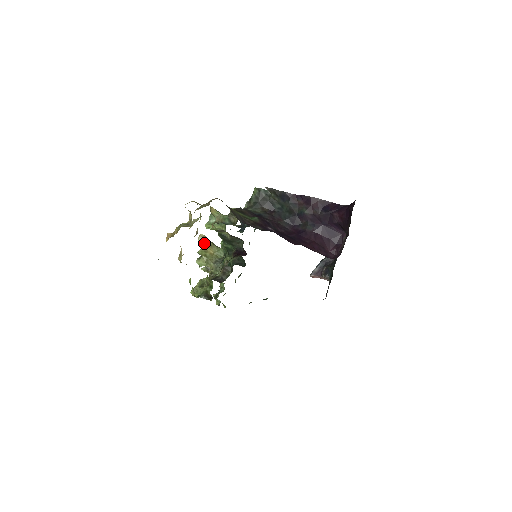
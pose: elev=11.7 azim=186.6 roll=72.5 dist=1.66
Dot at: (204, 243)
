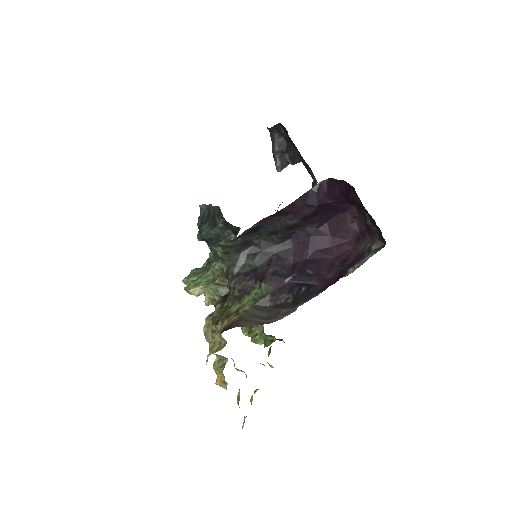
Dot at: occluded
